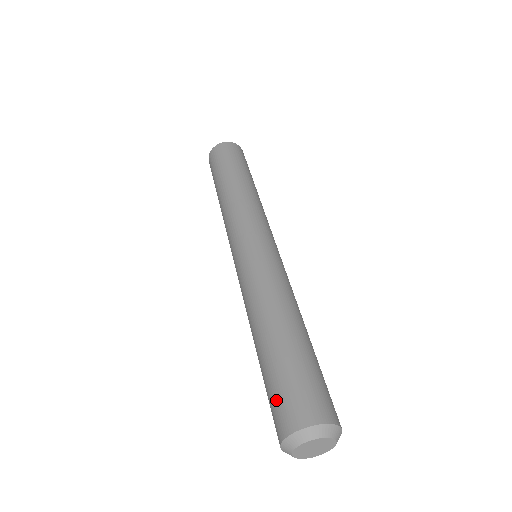
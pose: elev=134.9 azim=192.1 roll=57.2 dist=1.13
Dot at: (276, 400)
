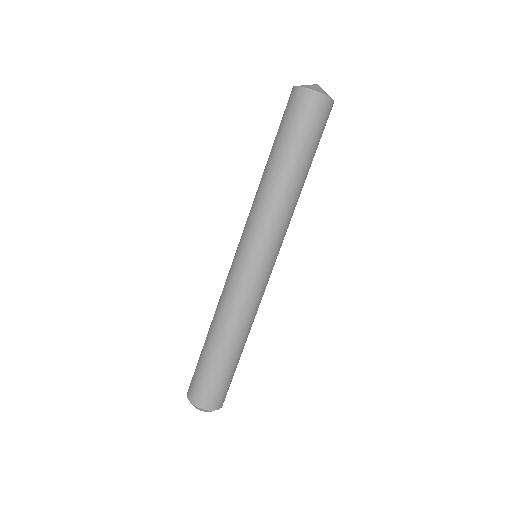
Dot at: (194, 377)
